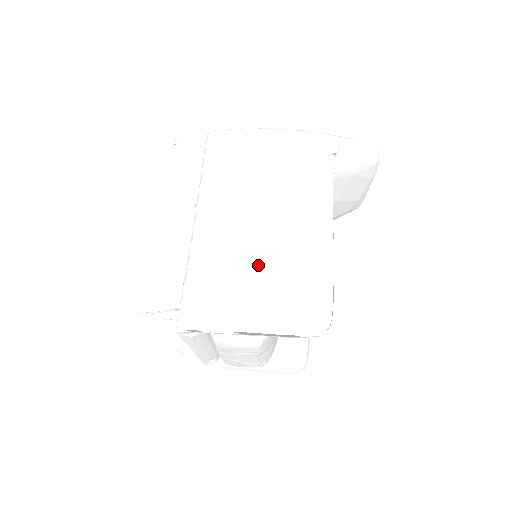
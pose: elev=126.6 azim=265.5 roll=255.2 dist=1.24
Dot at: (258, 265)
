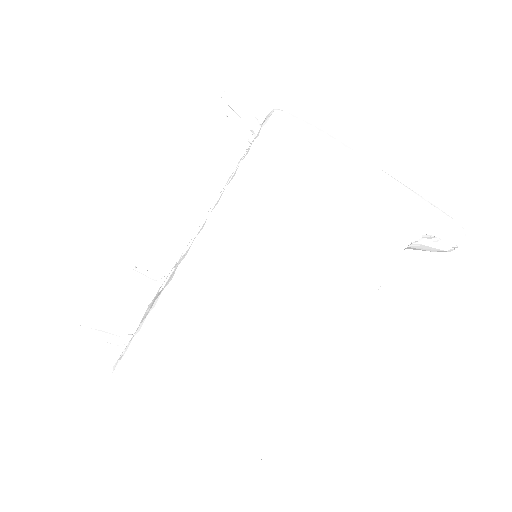
Dot at: (232, 358)
